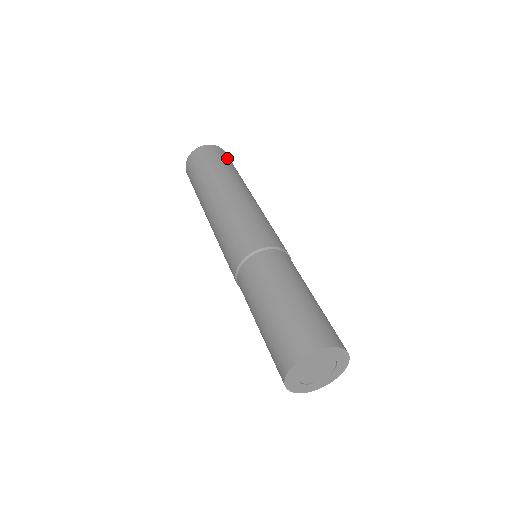
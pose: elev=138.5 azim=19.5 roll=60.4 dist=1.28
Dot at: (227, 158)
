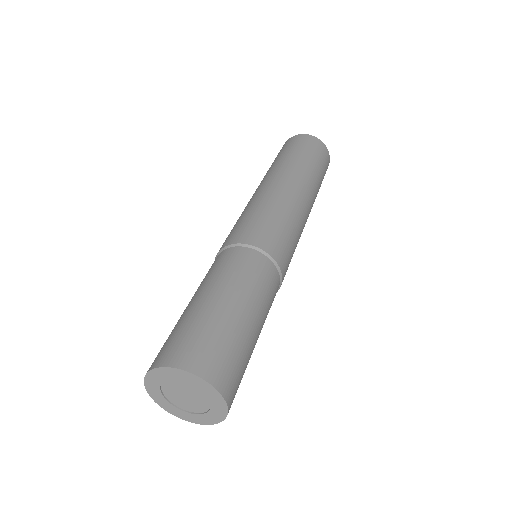
Dot at: (324, 164)
